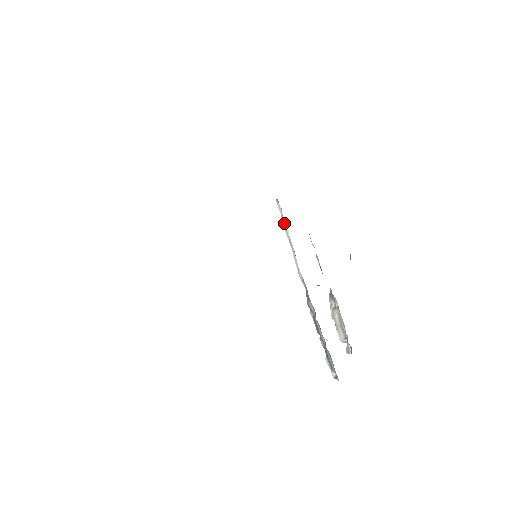
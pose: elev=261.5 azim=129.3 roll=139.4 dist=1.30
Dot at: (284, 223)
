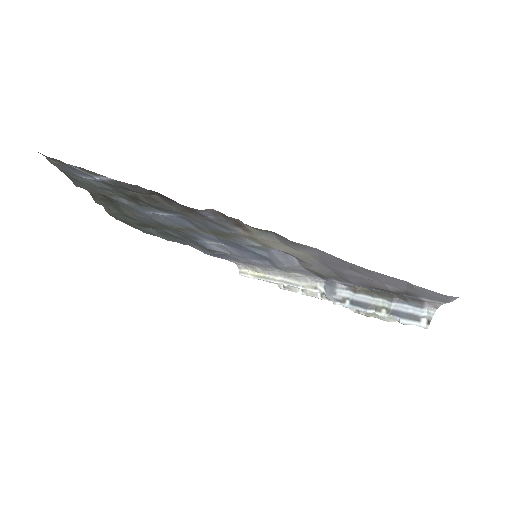
Dot at: (259, 275)
